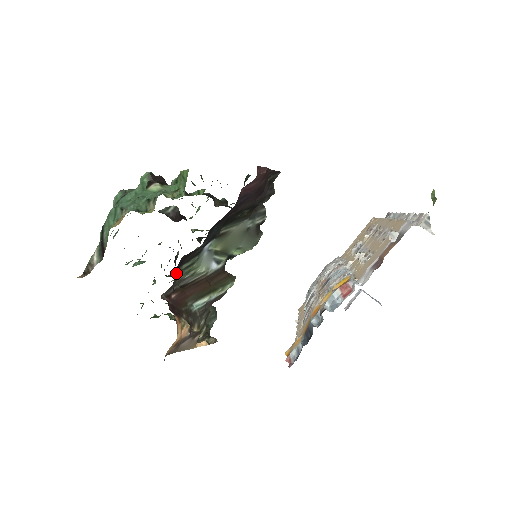
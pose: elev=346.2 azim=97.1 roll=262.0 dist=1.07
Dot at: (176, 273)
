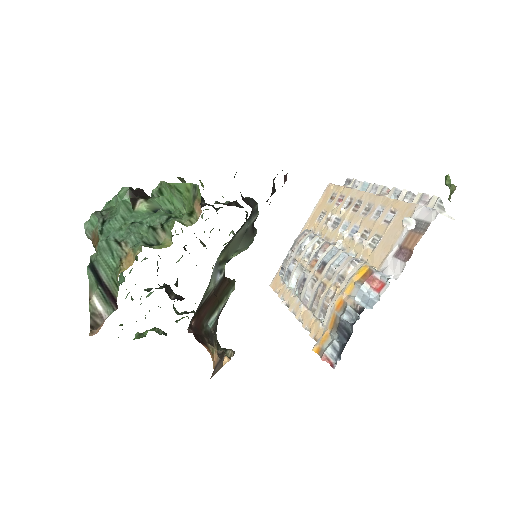
Dot at: occluded
